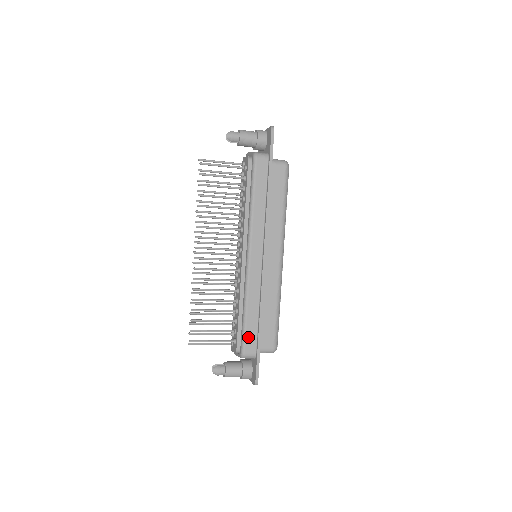
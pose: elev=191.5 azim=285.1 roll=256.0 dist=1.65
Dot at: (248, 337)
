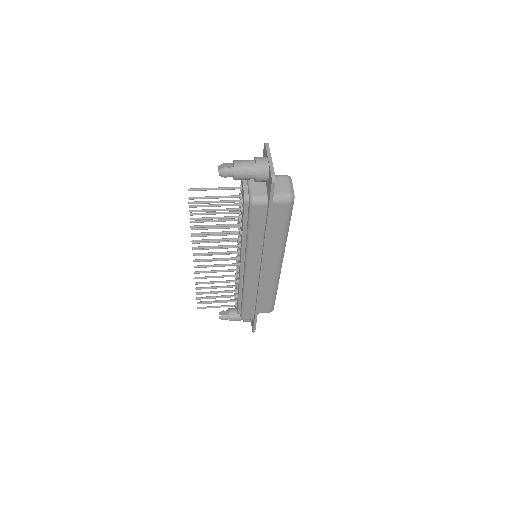
Dot at: (246, 312)
